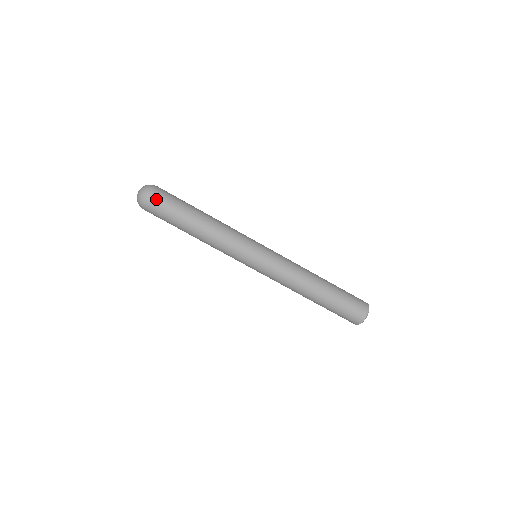
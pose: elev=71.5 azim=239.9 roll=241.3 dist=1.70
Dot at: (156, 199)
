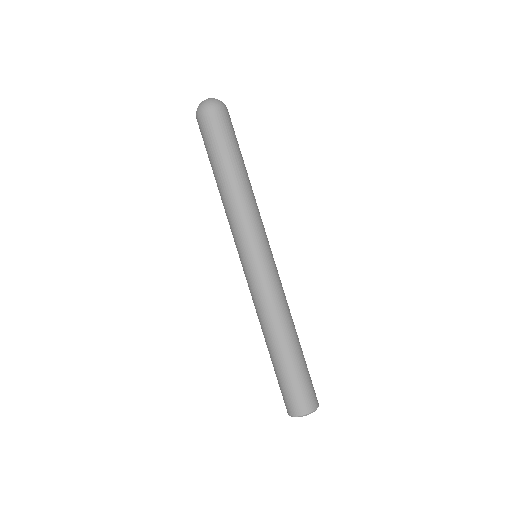
Dot at: (227, 116)
